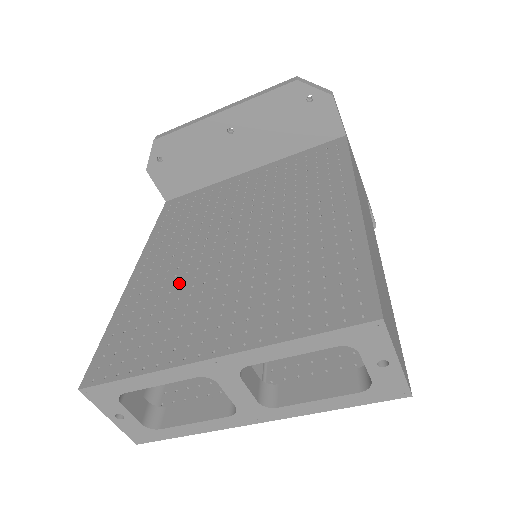
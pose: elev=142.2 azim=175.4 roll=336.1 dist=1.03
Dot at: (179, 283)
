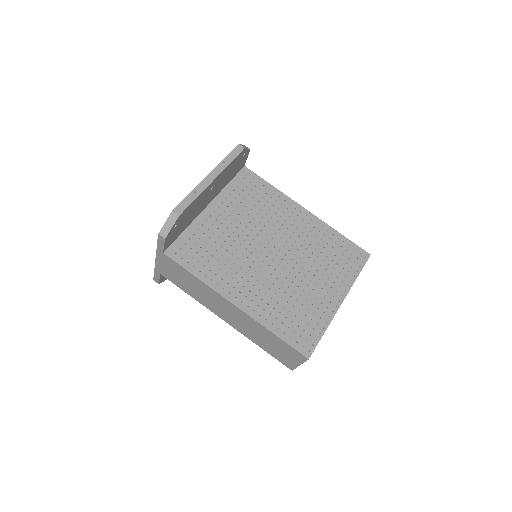
Dot at: (279, 291)
